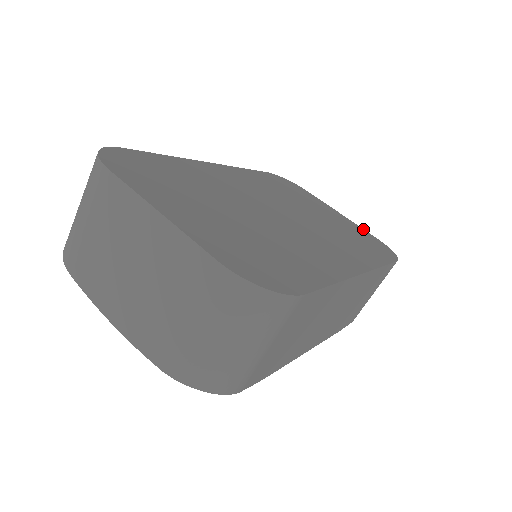
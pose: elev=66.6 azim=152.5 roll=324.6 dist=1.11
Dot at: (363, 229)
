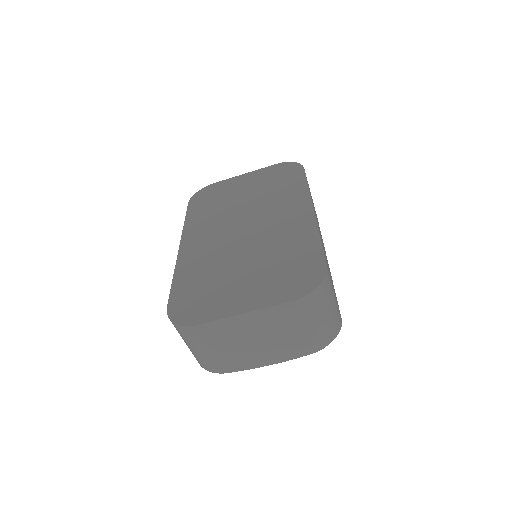
Dot at: (265, 168)
